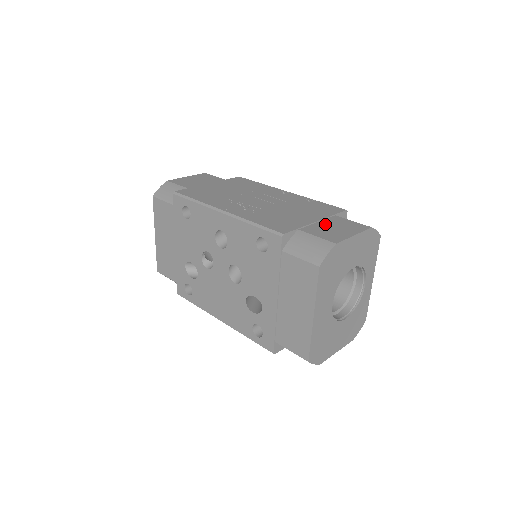
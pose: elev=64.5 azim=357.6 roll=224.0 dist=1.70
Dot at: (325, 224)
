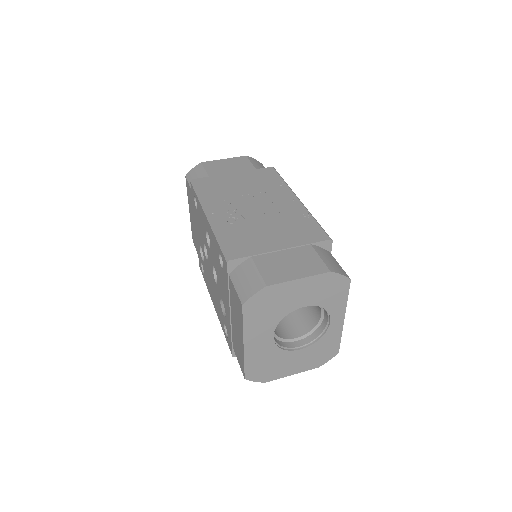
Dot at: (285, 255)
